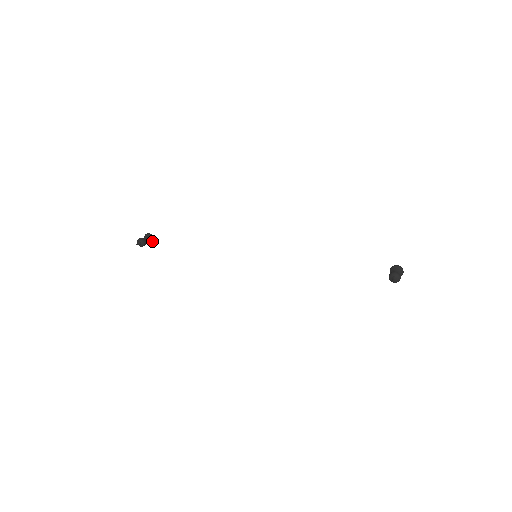
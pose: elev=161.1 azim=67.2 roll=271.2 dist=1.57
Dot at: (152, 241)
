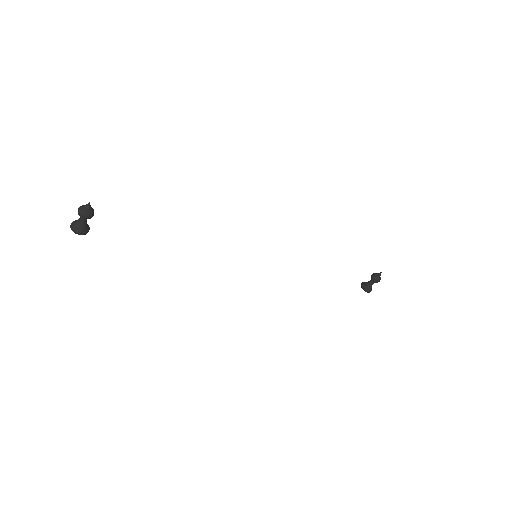
Dot at: (88, 230)
